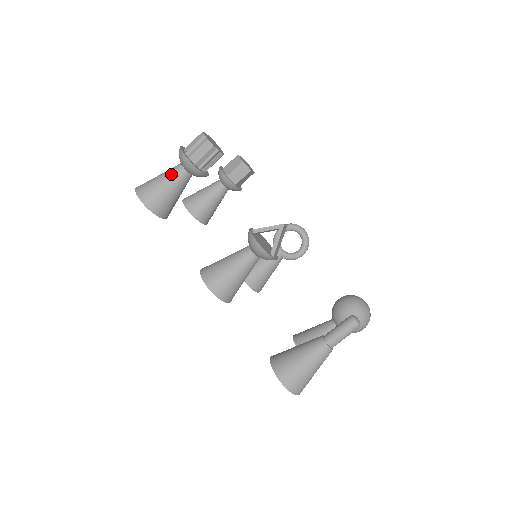
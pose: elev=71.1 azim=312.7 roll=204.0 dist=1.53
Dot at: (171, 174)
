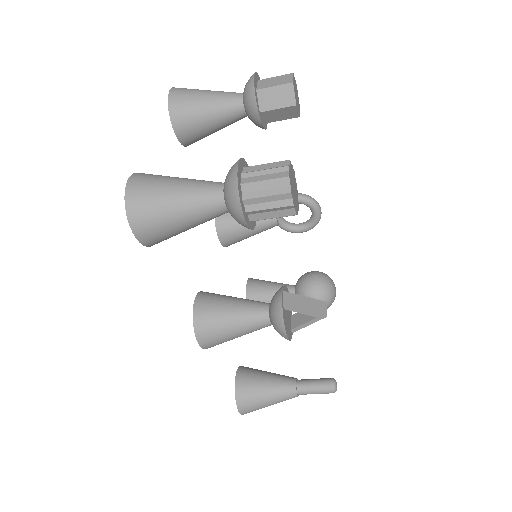
Dot at: (201, 210)
